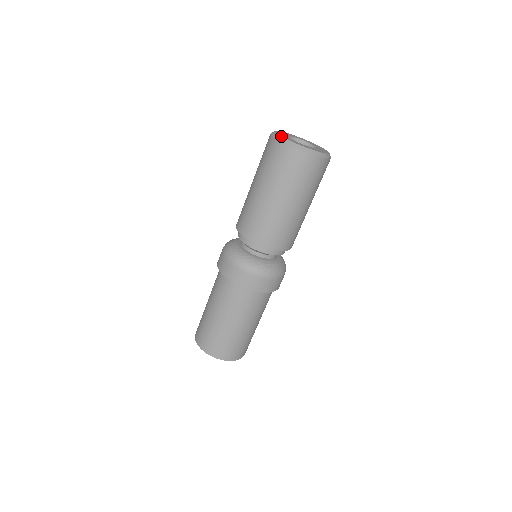
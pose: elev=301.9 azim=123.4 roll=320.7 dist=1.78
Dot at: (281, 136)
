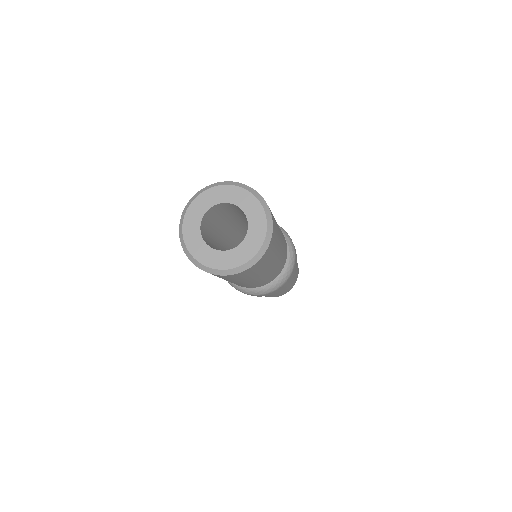
Dot at: (214, 270)
